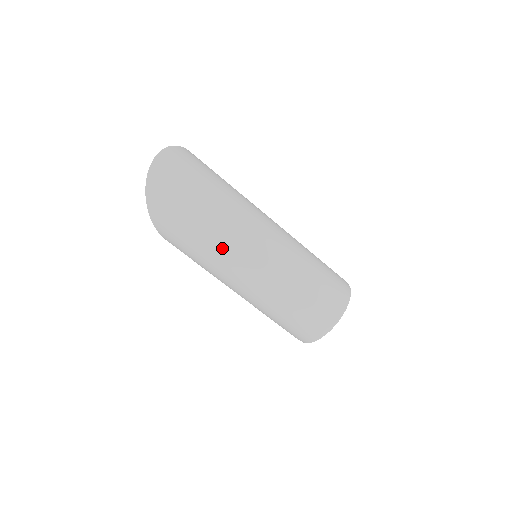
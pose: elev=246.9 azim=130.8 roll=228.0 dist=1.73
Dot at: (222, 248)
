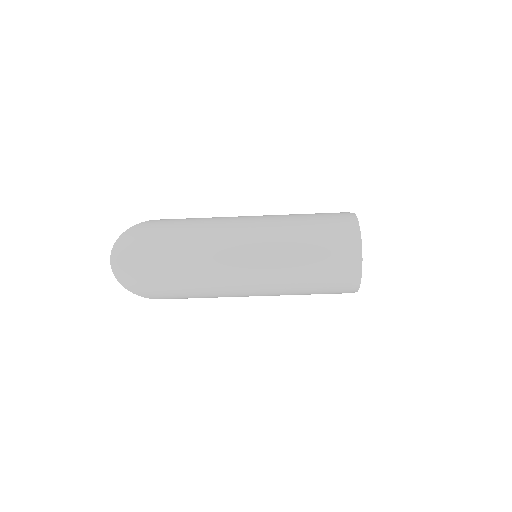
Dot at: (215, 285)
